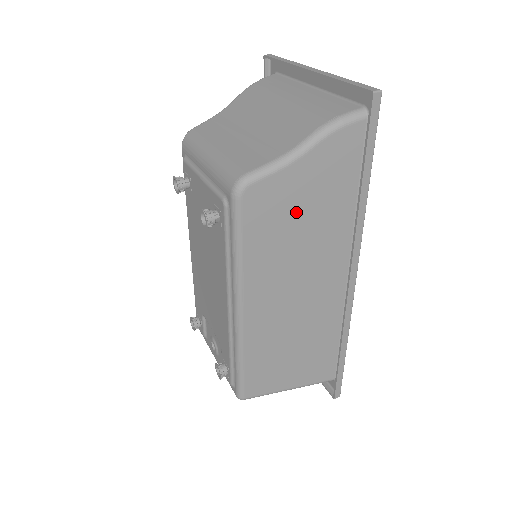
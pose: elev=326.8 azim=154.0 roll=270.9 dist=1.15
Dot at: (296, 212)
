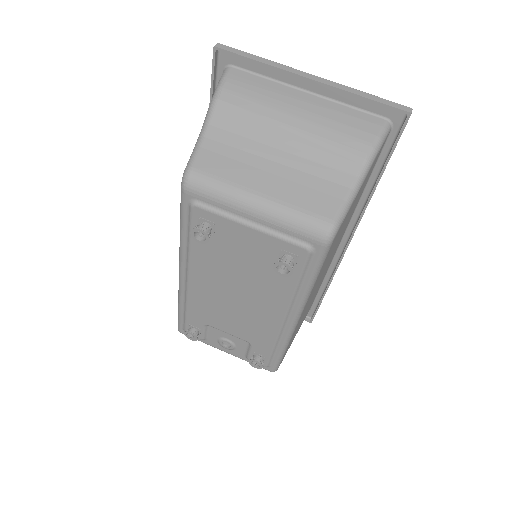
Dot at: (344, 225)
